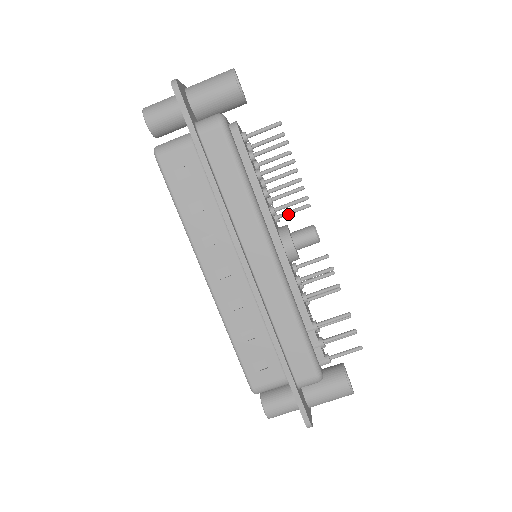
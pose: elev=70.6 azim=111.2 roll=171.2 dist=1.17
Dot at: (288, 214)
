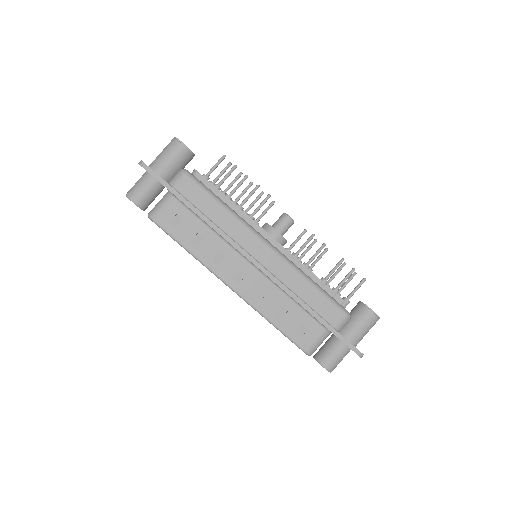
Dot at: (262, 216)
